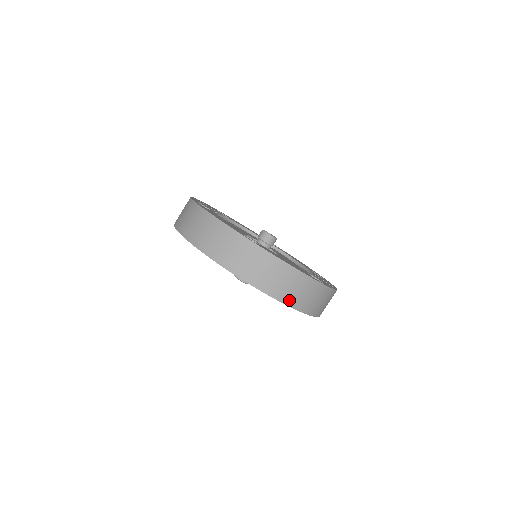
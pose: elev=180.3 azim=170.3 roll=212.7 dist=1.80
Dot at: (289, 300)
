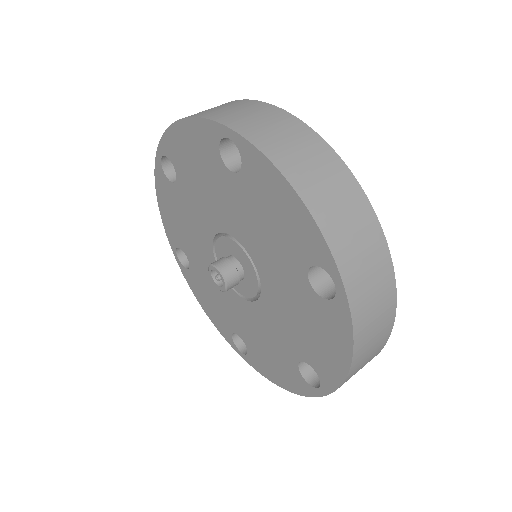
Dot at: (352, 373)
